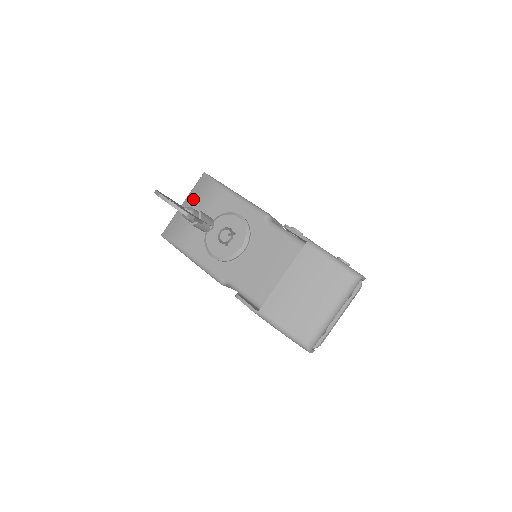
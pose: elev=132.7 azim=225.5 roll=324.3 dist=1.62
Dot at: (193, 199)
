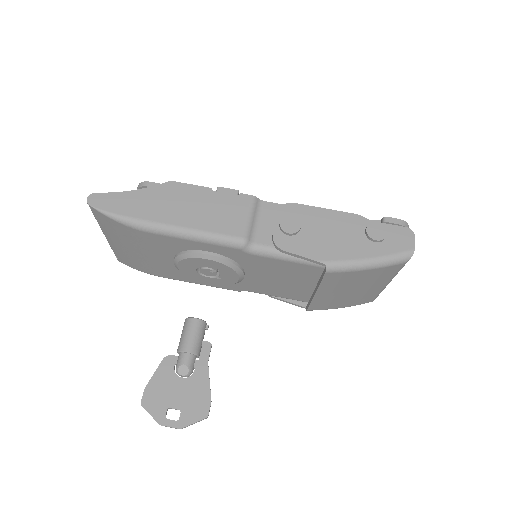
Dot at: (116, 238)
